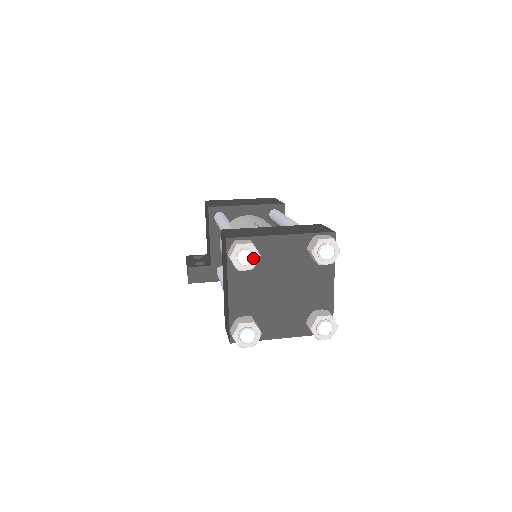
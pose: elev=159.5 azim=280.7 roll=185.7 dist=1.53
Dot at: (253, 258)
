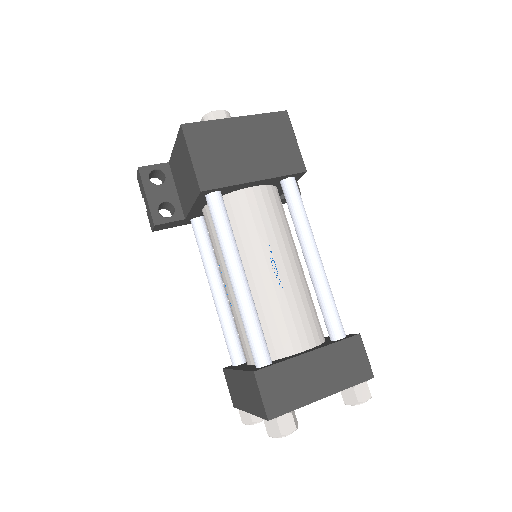
Dot at: occluded
